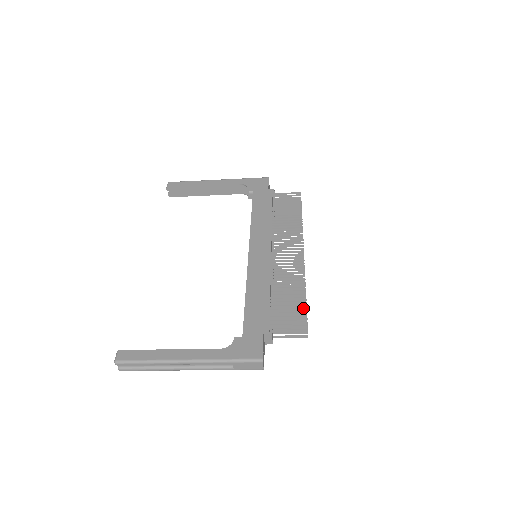
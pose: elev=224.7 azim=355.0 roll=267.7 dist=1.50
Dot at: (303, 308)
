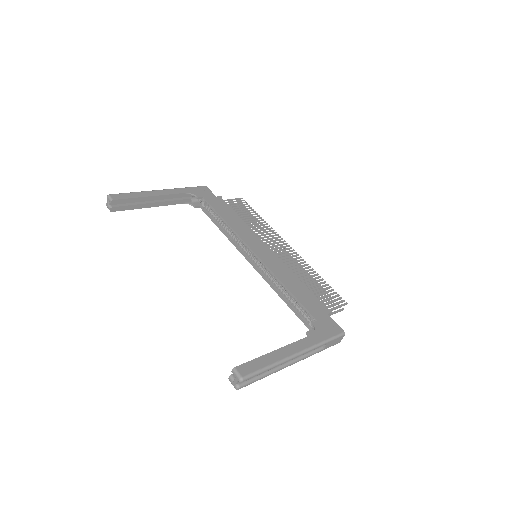
Dot at: occluded
